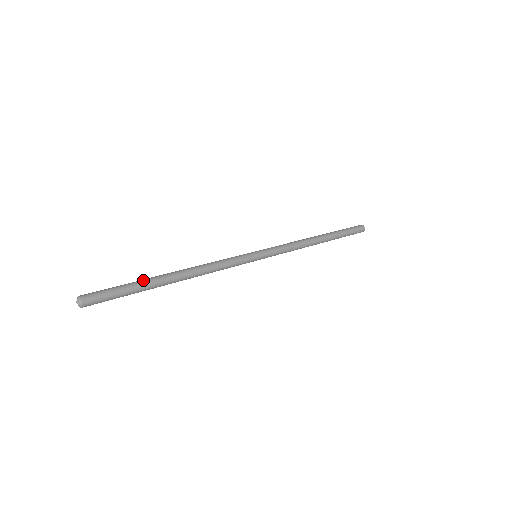
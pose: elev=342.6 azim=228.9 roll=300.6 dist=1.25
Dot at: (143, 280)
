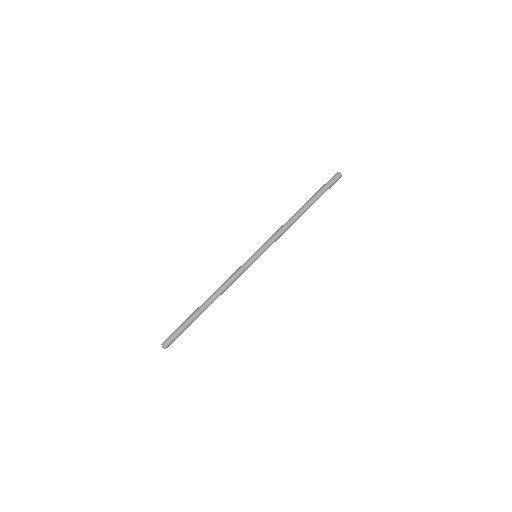
Dot at: (192, 319)
